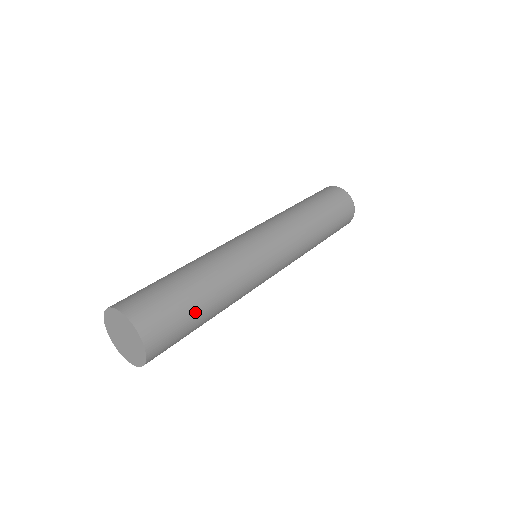
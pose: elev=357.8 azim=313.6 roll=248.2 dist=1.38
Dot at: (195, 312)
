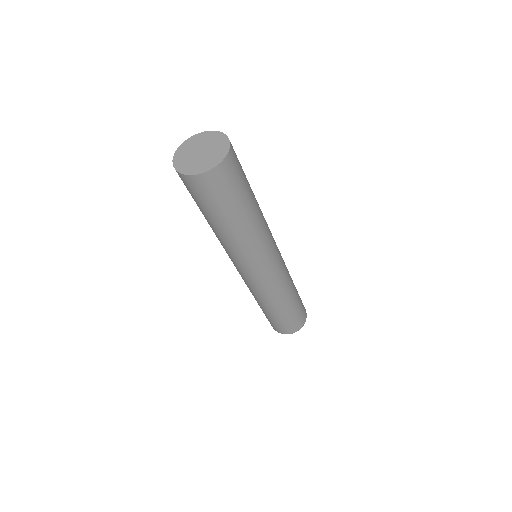
Dot at: (249, 187)
